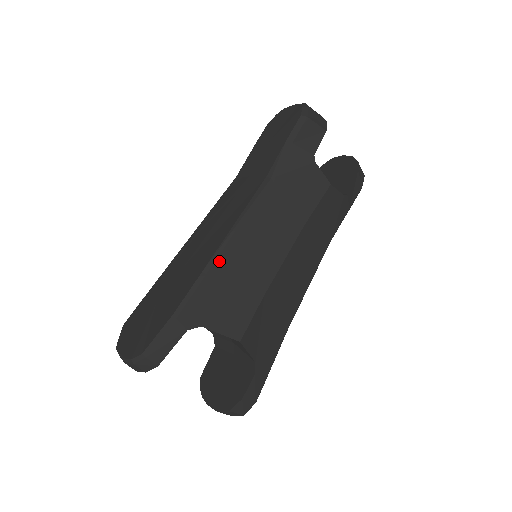
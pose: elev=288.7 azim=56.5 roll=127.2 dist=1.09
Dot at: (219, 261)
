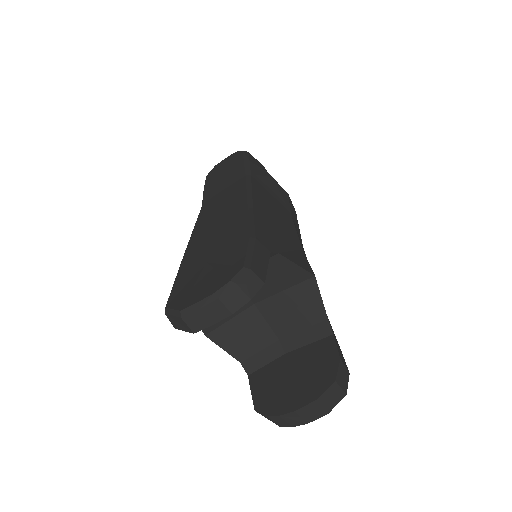
Dot at: (256, 210)
